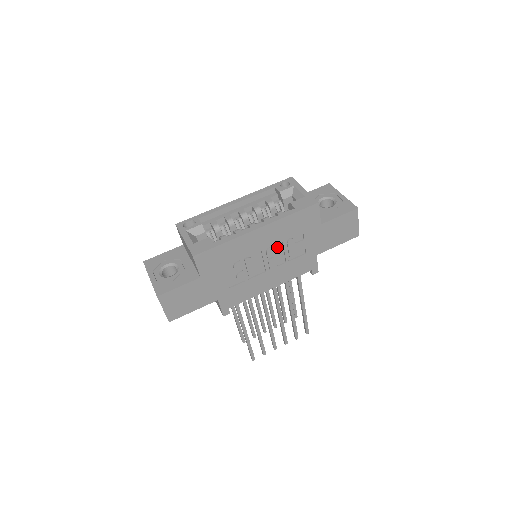
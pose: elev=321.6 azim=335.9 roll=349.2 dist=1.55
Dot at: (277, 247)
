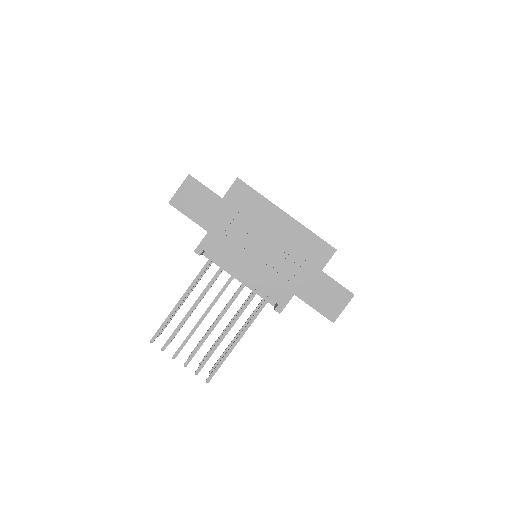
Dot at: (281, 248)
